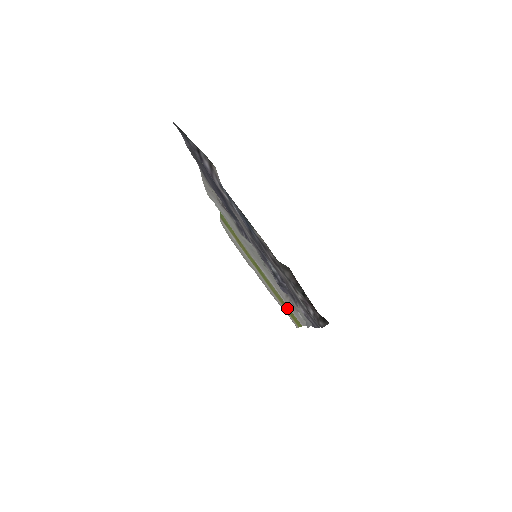
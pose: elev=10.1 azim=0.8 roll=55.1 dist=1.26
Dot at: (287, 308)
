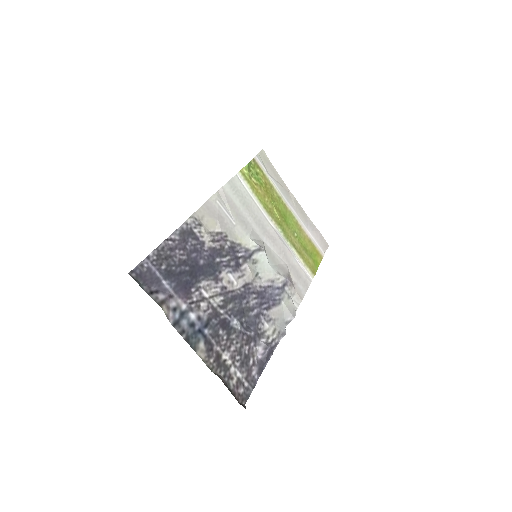
Dot at: (307, 252)
